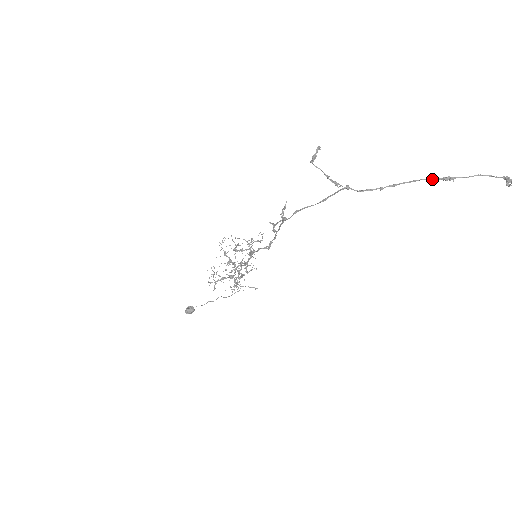
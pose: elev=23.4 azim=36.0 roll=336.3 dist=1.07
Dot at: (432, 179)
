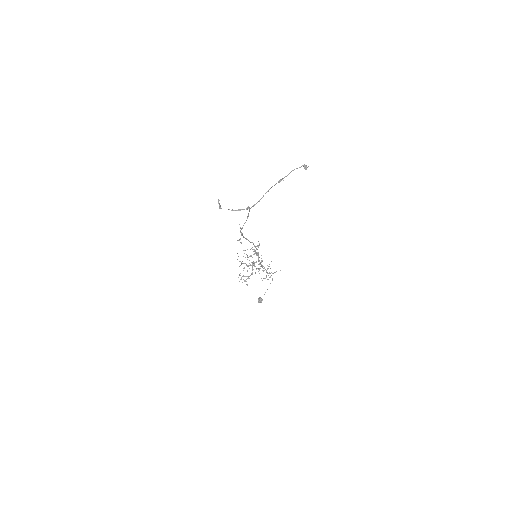
Dot at: occluded
